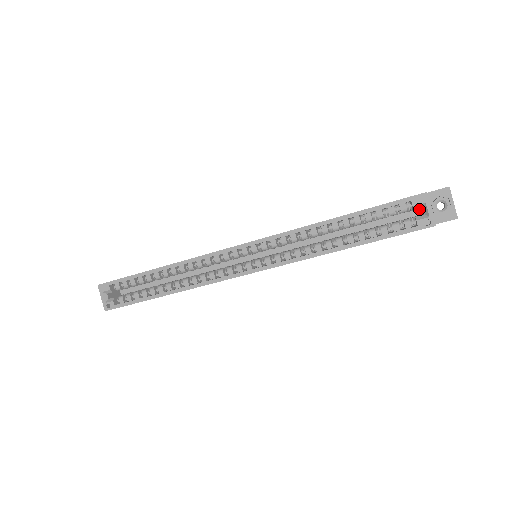
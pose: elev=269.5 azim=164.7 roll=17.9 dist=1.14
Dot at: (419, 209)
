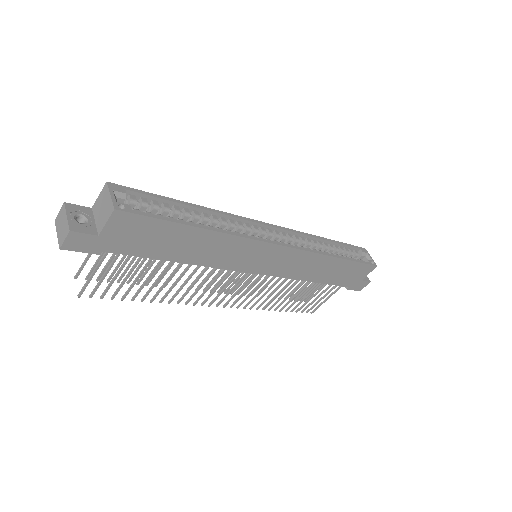
Dot at: occluded
